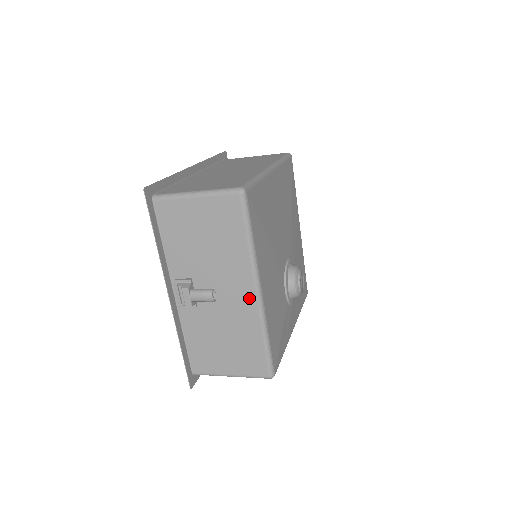
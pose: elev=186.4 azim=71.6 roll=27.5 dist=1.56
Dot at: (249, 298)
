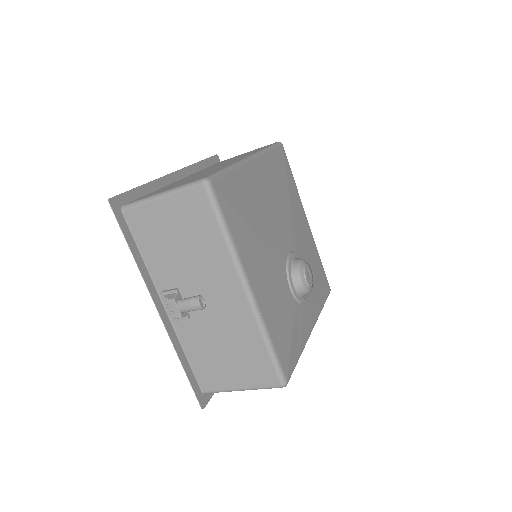
Dot at: (239, 299)
